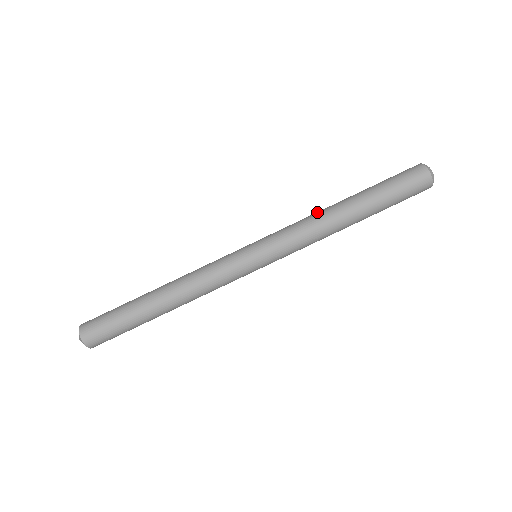
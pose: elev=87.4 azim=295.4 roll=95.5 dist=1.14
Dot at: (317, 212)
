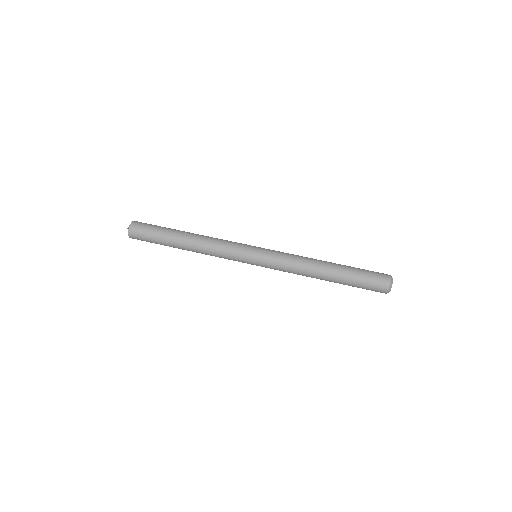
Dot at: occluded
